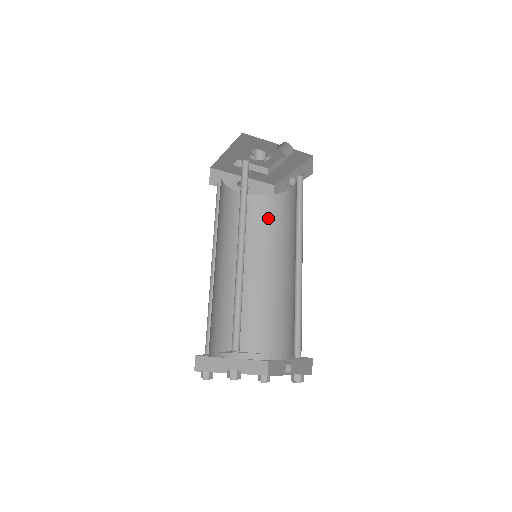
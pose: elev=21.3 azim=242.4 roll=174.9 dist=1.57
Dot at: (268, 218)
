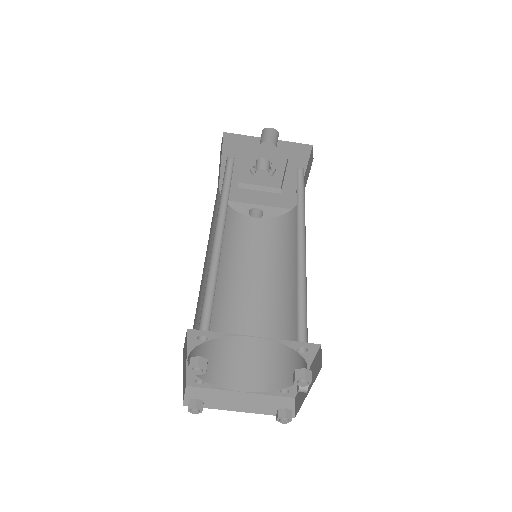
Dot at: (284, 234)
